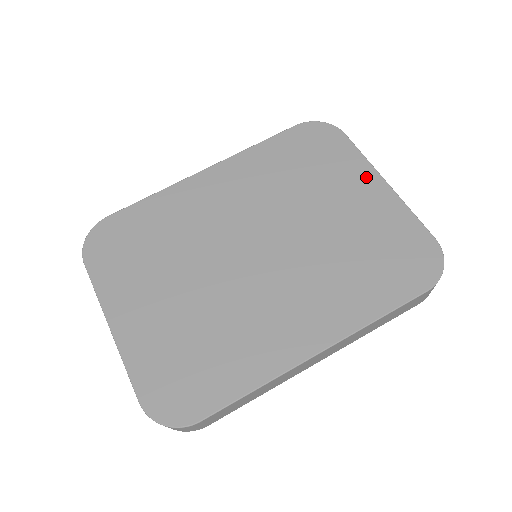
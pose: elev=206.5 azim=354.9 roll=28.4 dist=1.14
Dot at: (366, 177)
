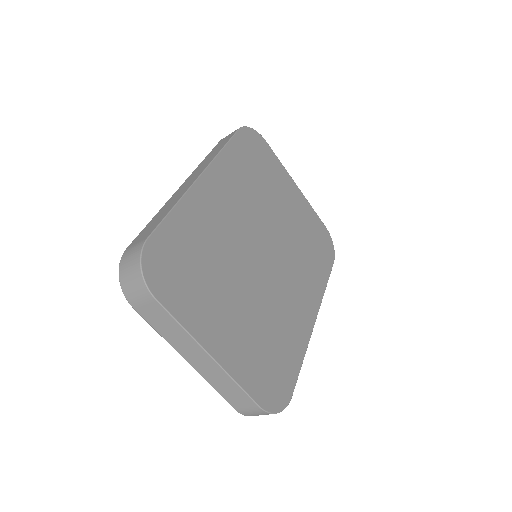
Dot at: (289, 182)
